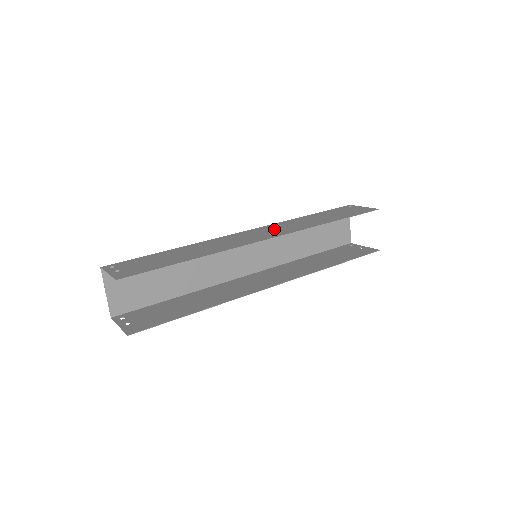
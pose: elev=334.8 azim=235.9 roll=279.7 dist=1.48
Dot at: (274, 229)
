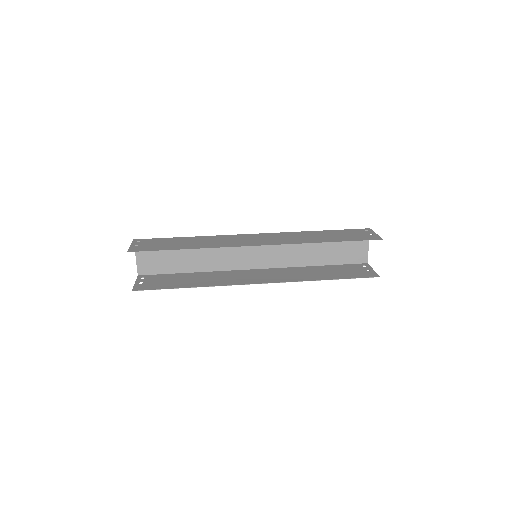
Dot at: (273, 238)
